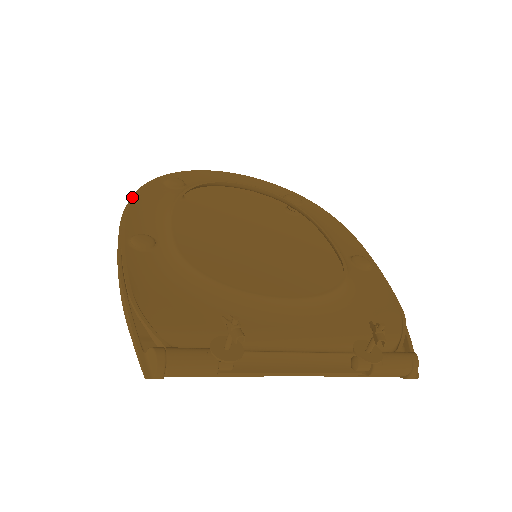
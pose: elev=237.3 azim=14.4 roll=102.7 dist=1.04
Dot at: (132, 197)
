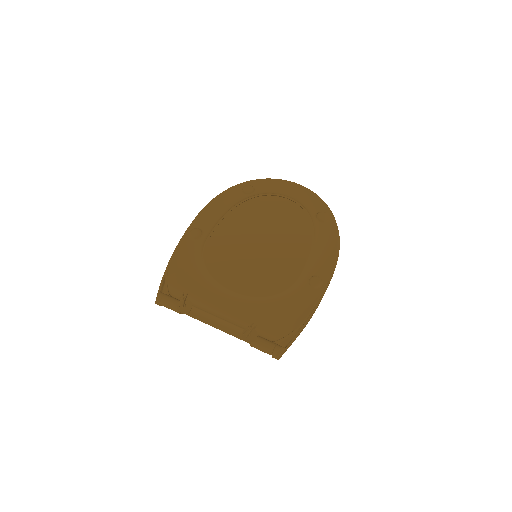
Dot at: (213, 199)
